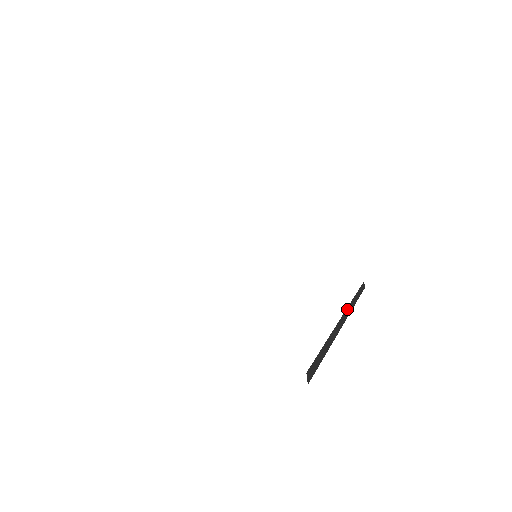
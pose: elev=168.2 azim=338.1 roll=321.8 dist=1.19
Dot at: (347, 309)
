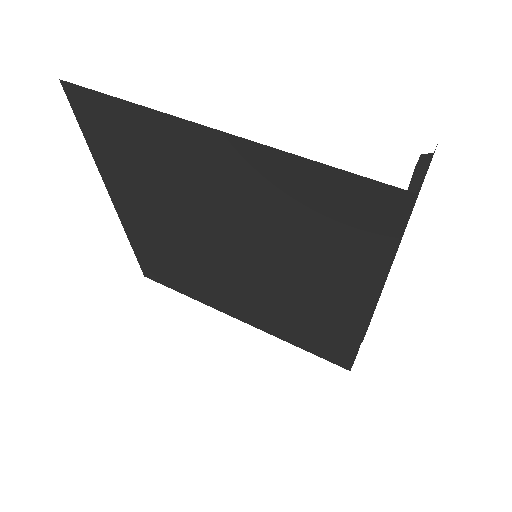
Dot at: occluded
